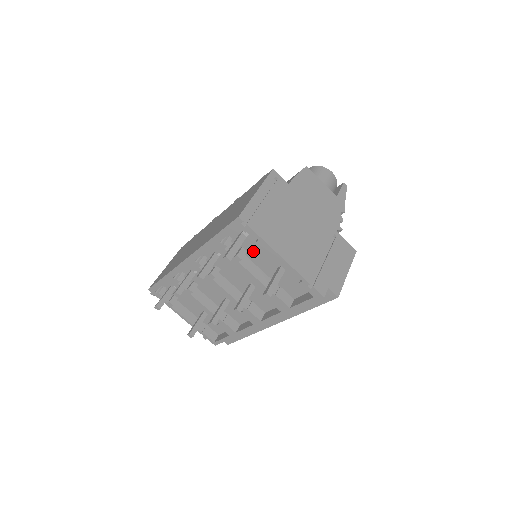
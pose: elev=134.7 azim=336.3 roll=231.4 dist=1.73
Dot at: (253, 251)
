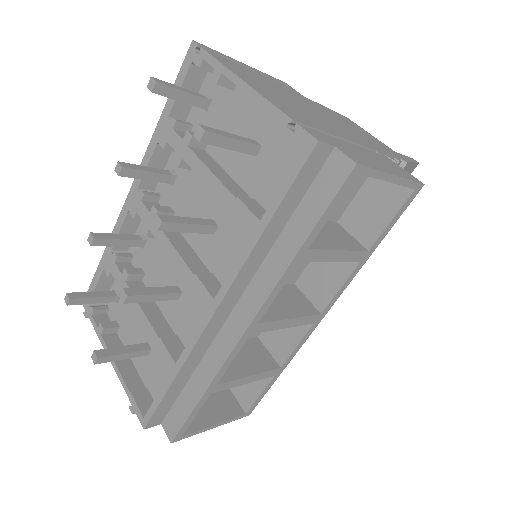
Dot at: occluded
